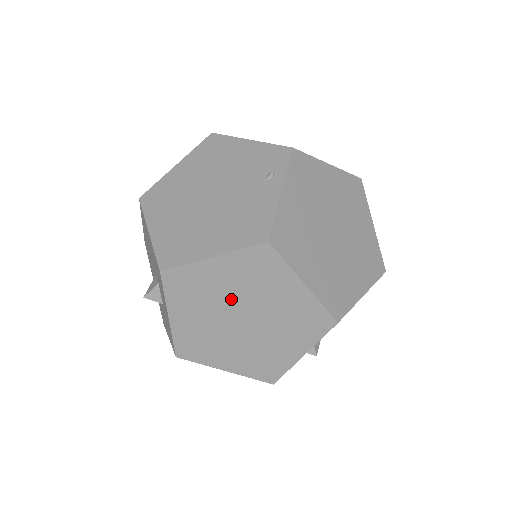
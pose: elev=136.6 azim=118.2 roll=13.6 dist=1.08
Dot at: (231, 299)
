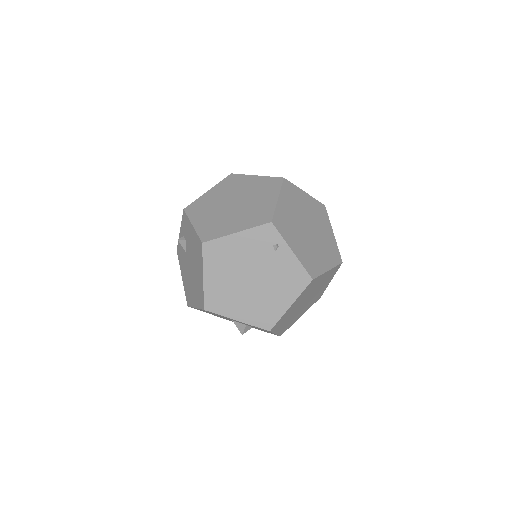
Dot at: (300, 304)
